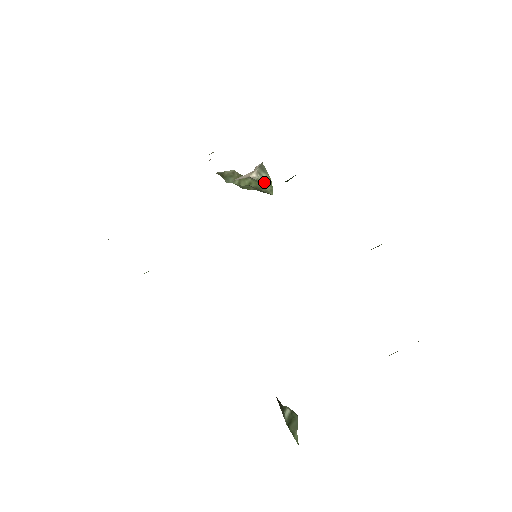
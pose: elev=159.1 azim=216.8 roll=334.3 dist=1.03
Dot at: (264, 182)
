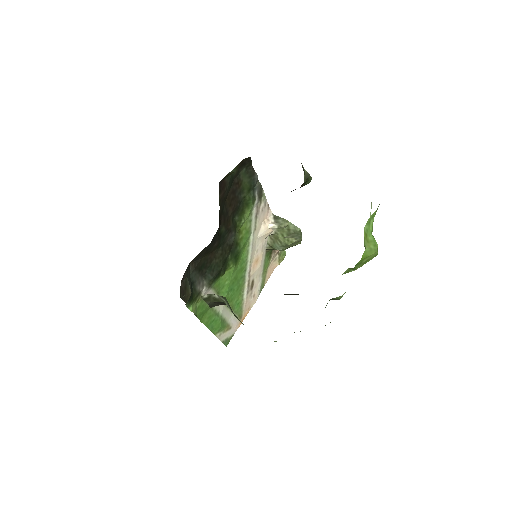
Dot at: (283, 225)
